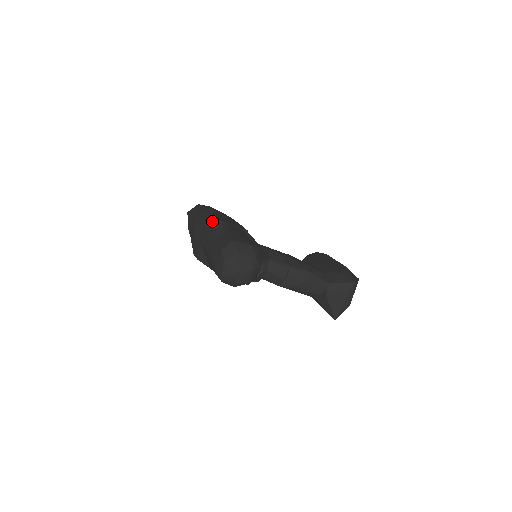
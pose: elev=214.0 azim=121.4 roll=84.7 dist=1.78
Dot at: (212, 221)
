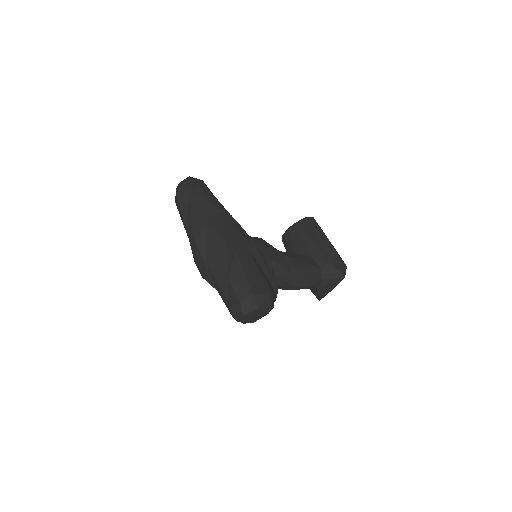
Dot at: (221, 246)
